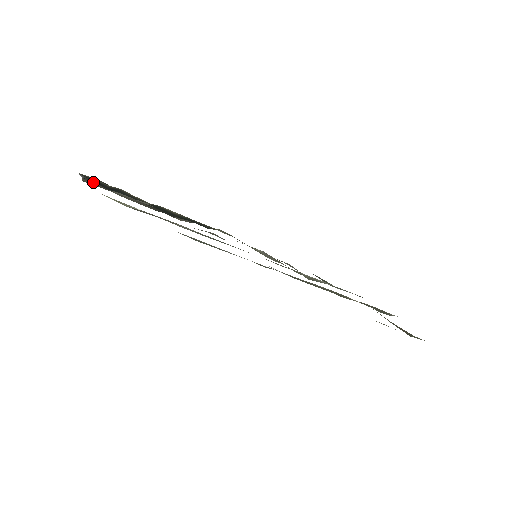
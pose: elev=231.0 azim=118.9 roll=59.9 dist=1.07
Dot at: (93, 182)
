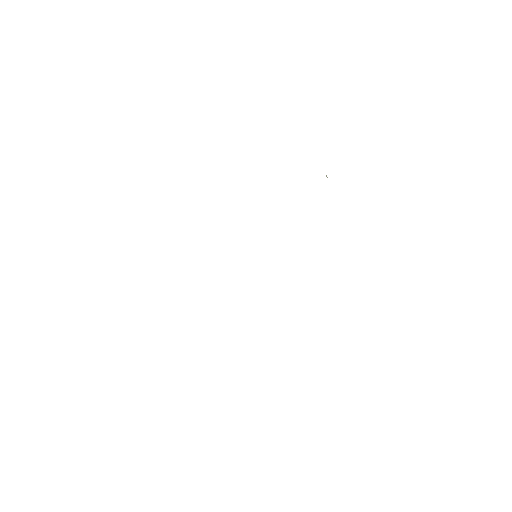
Dot at: occluded
